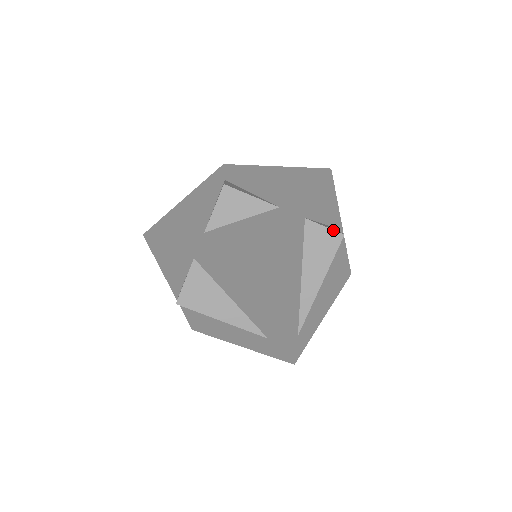
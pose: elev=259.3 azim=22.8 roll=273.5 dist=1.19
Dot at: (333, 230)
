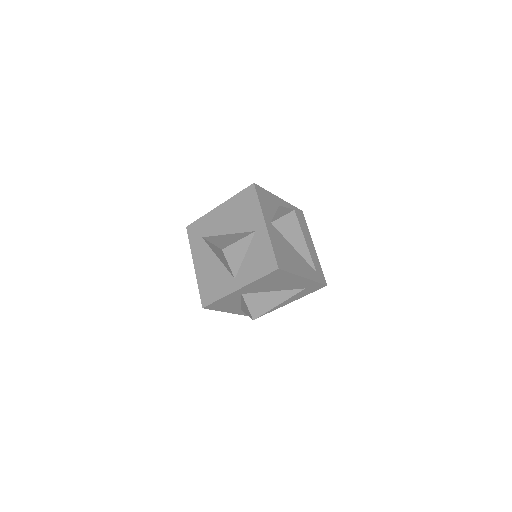
Dot at: (288, 214)
